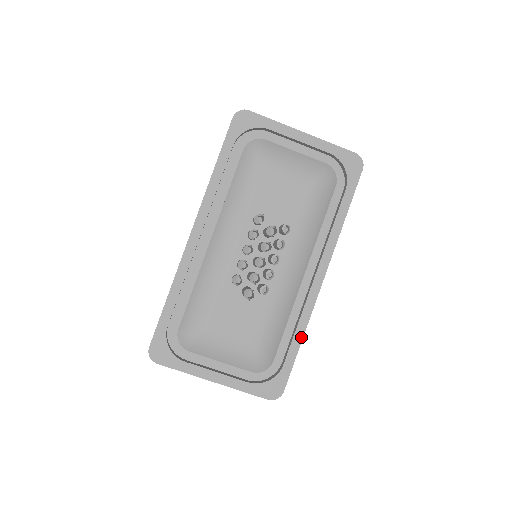
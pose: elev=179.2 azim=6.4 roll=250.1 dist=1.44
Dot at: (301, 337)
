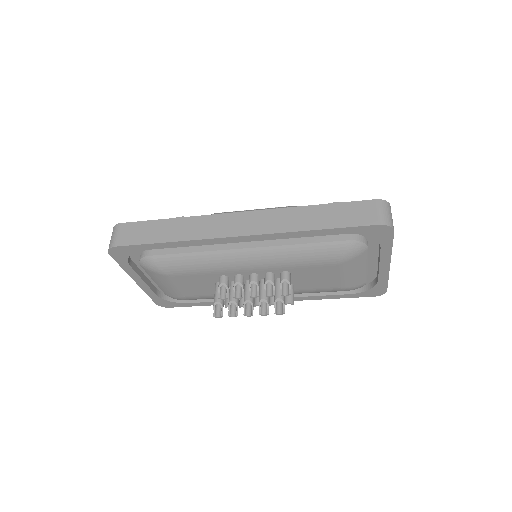
Dot at: occluded
